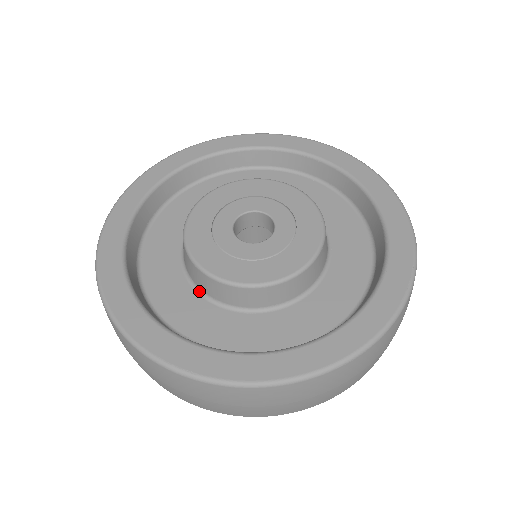
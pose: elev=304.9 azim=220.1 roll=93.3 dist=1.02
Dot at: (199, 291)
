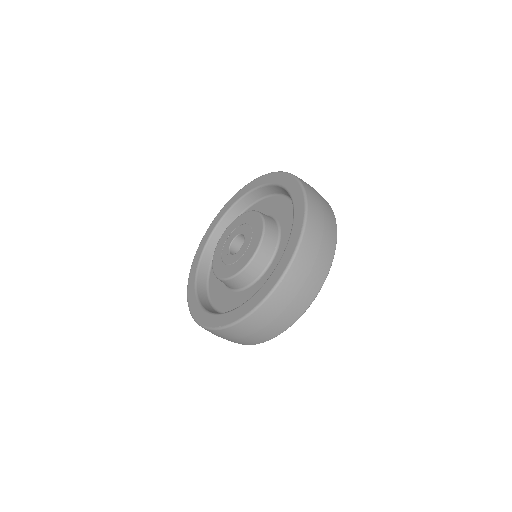
Dot at: (231, 290)
